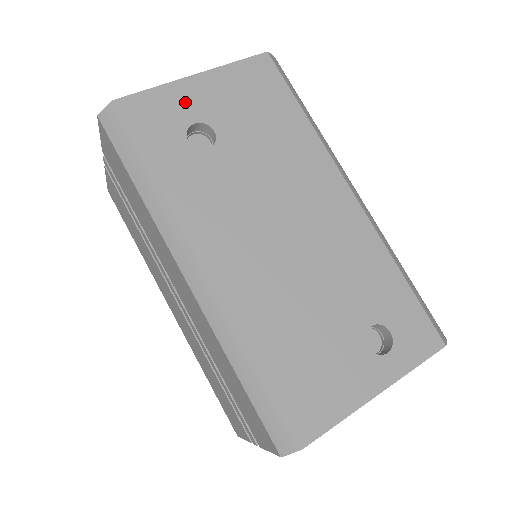
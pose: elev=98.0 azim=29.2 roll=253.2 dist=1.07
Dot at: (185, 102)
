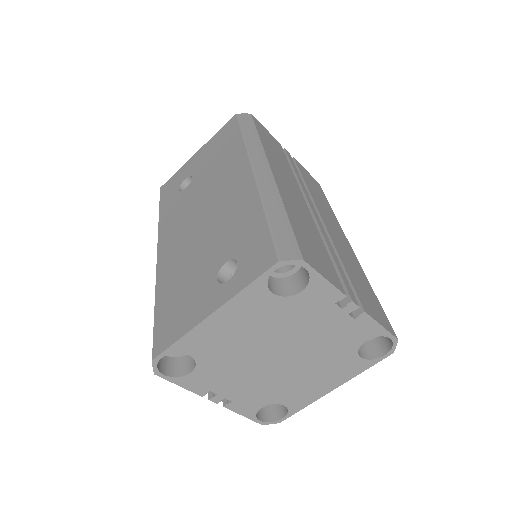
Dot at: (186, 170)
